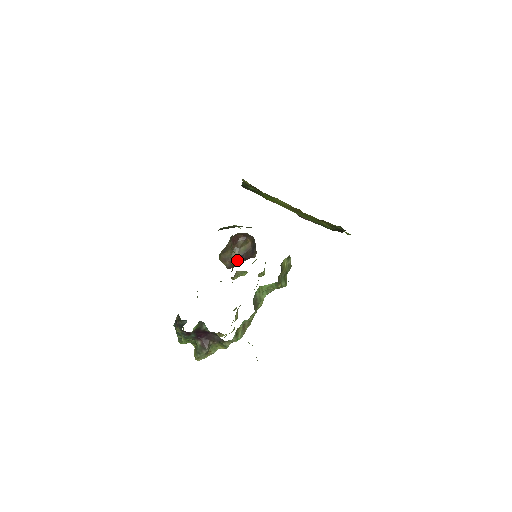
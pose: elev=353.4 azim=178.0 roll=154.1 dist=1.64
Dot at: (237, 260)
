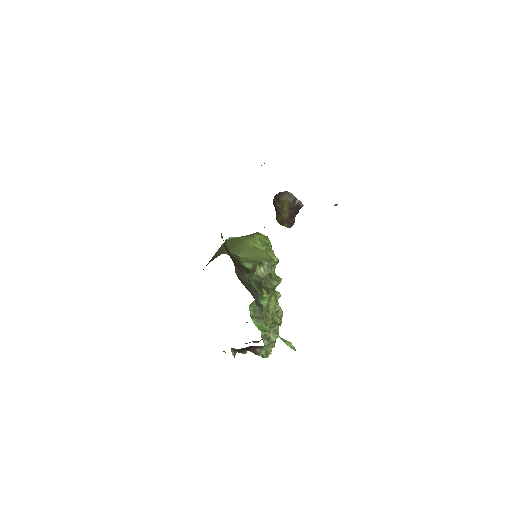
Dot at: (290, 218)
